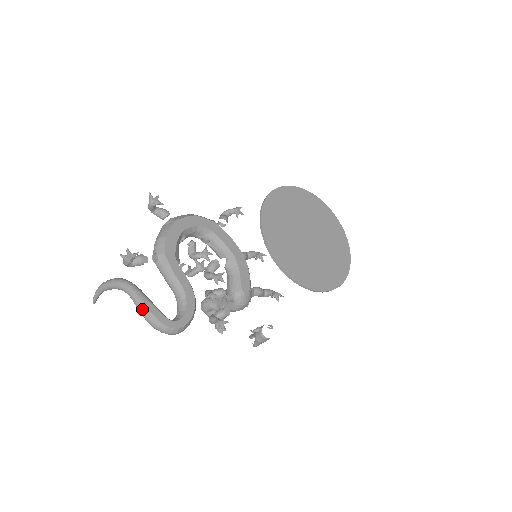
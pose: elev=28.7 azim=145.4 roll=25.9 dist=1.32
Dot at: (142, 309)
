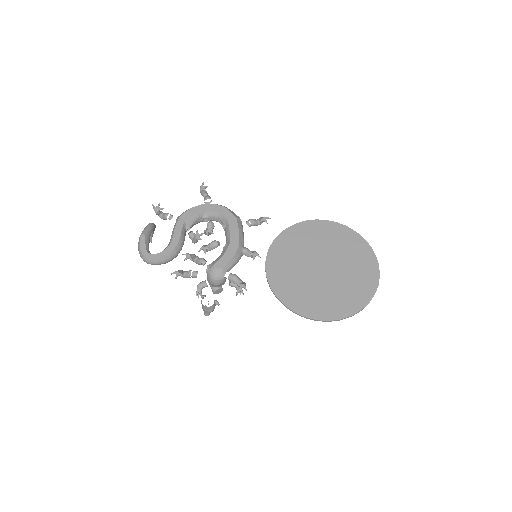
Dot at: (139, 237)
